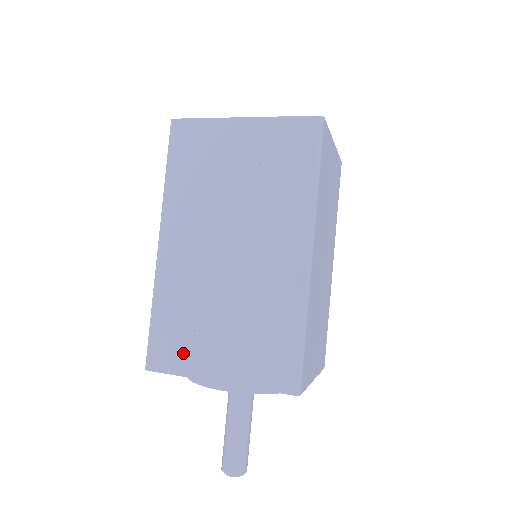
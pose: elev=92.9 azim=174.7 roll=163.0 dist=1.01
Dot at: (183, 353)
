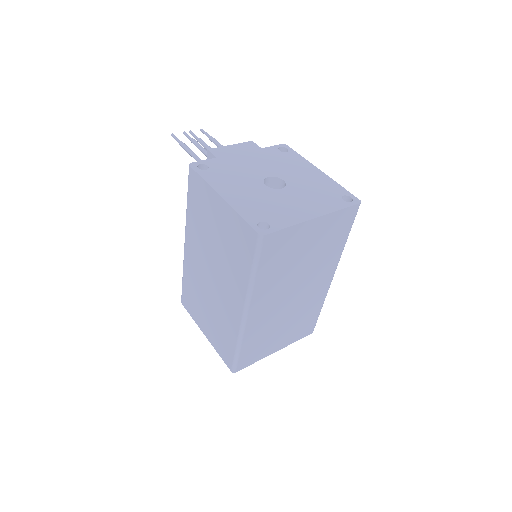
Dot at: (259, 353)
